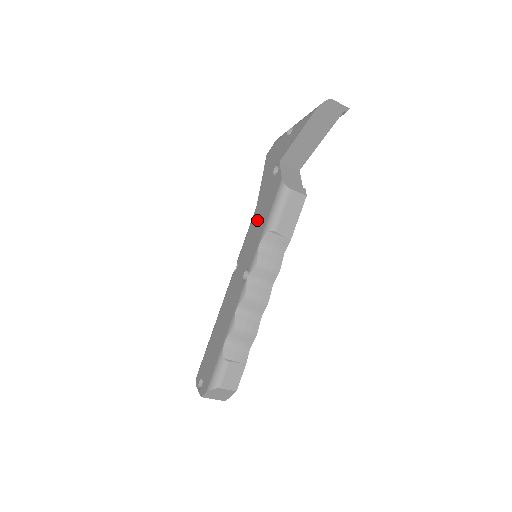
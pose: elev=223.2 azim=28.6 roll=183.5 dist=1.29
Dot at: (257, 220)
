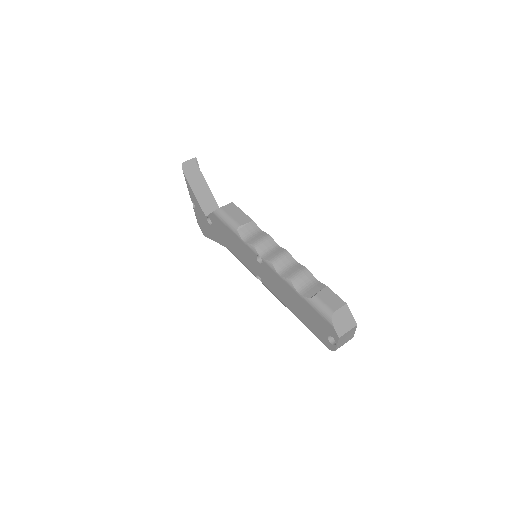
Dot at: (232, 245)
